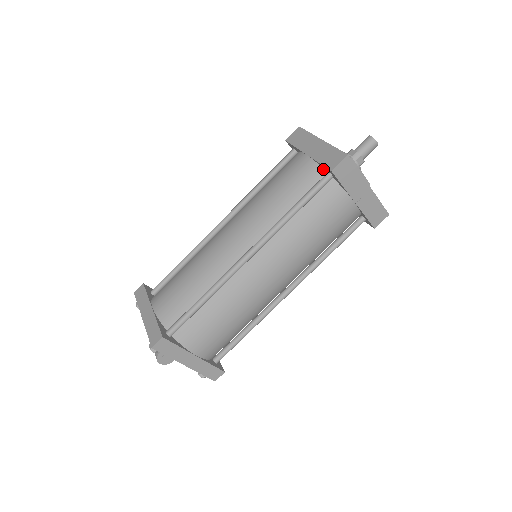
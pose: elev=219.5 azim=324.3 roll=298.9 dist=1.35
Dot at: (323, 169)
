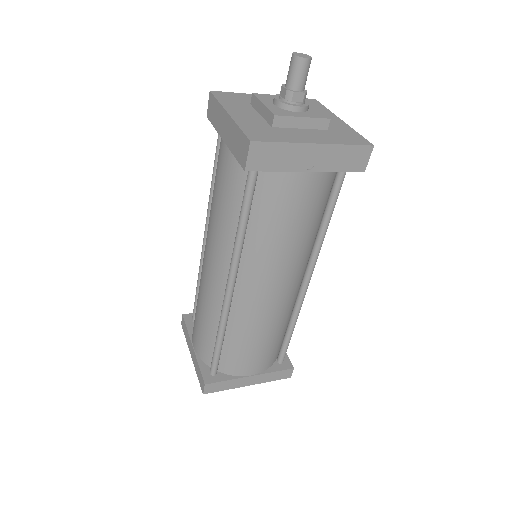
Dot at: occluded
